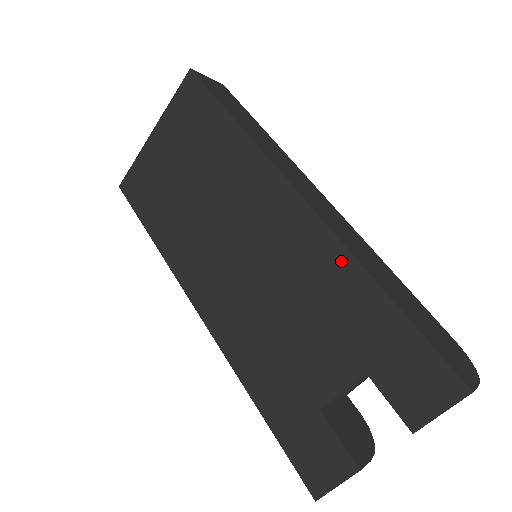
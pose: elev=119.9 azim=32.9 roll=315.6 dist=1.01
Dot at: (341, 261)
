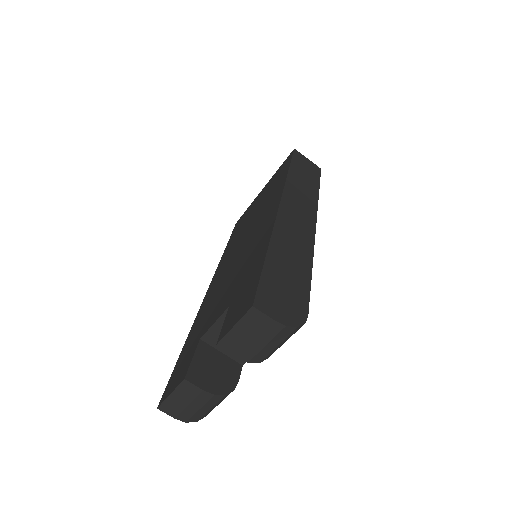
Dot at: (267, 235)
